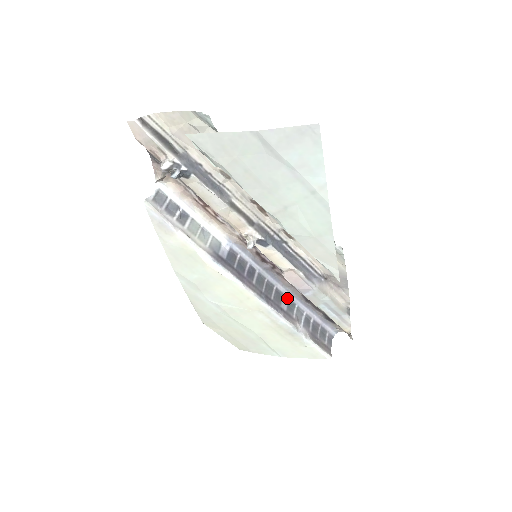
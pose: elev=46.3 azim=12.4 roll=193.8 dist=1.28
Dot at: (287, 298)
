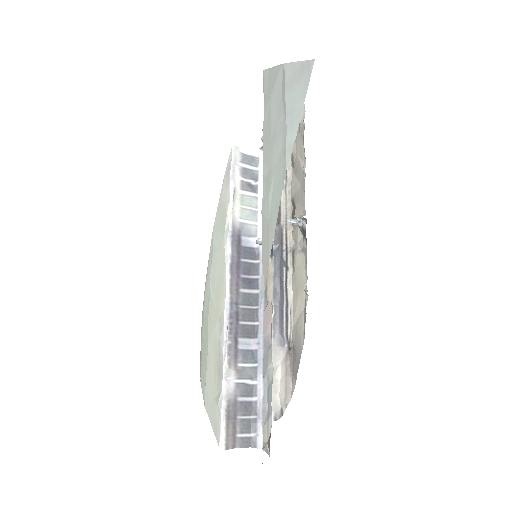
Dot at: (256, 346)
